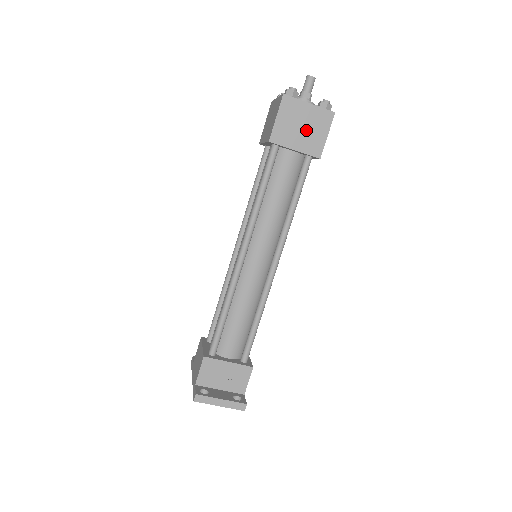
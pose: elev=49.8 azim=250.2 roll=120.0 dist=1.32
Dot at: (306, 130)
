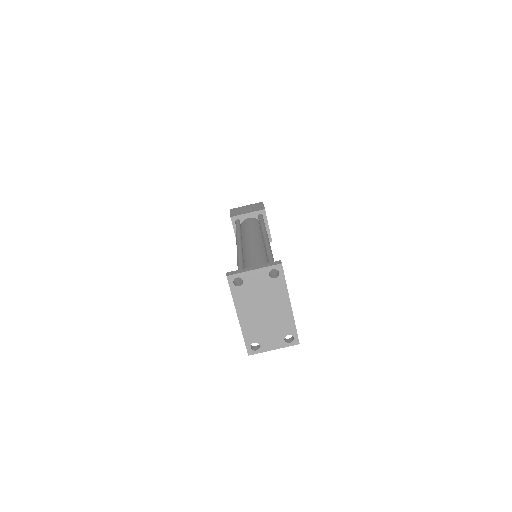
Dot at: (250, 209)
